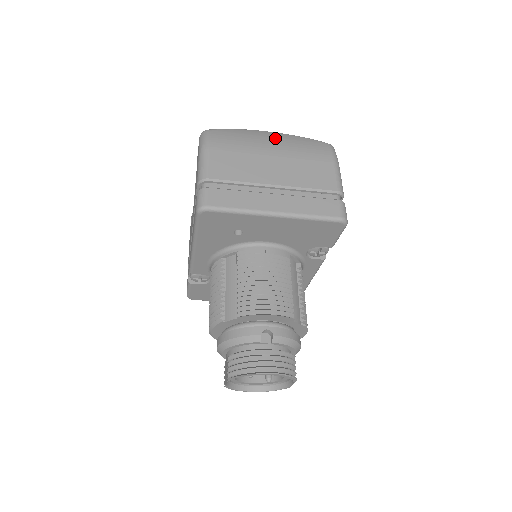
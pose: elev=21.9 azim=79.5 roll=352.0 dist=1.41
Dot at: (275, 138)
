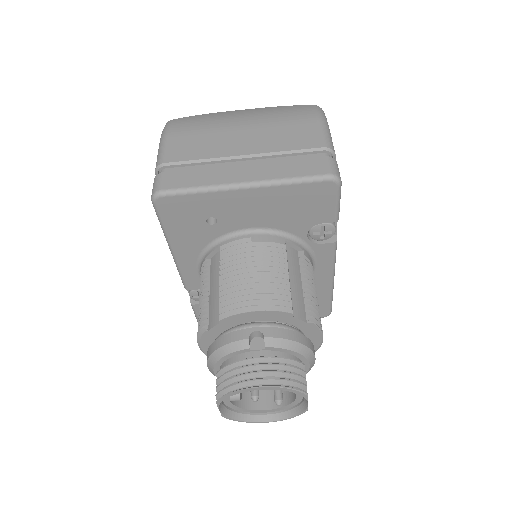
Dot at: (248, 112)
